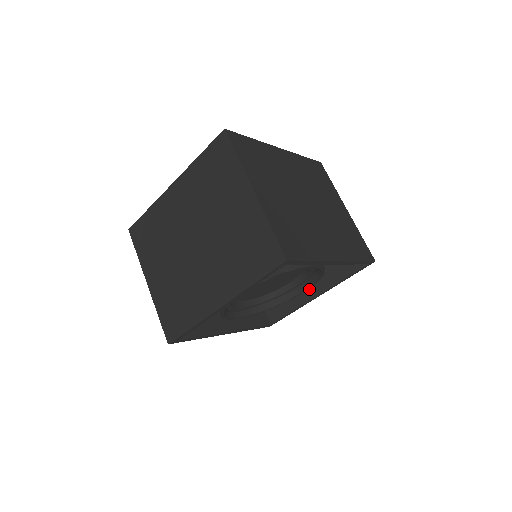
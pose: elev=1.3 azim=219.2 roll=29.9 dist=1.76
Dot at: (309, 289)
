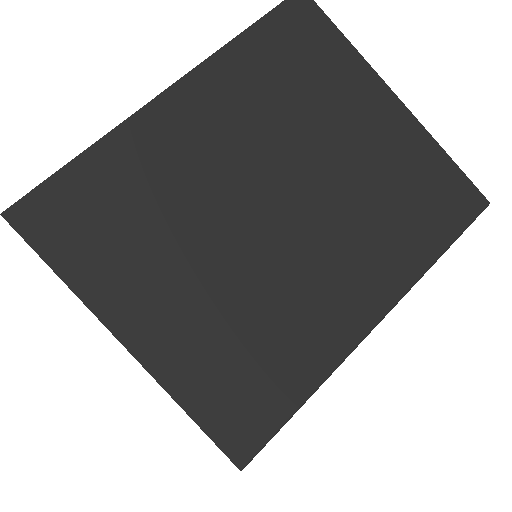
Dot at: occluded
